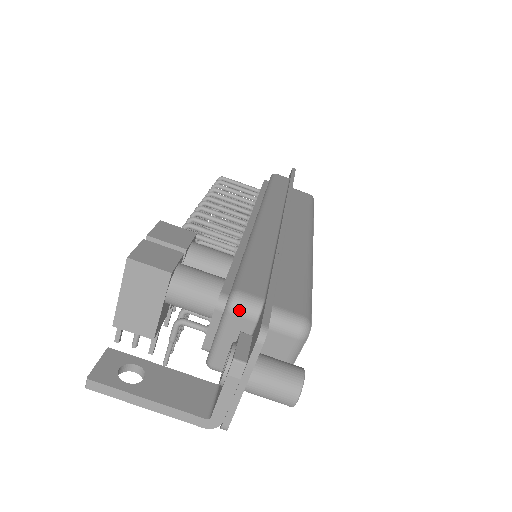
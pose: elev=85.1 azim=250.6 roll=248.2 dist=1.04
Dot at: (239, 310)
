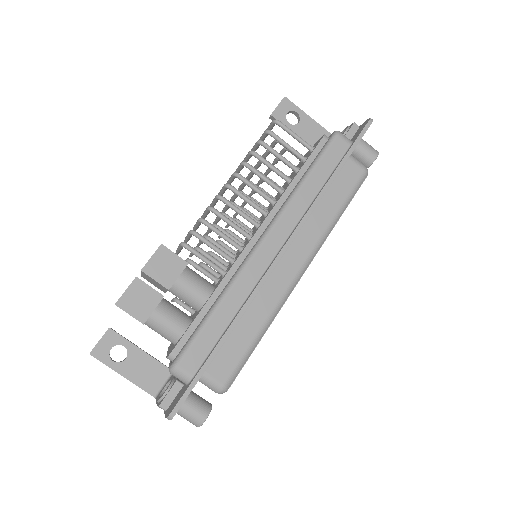
Dot at: (175, 376)
